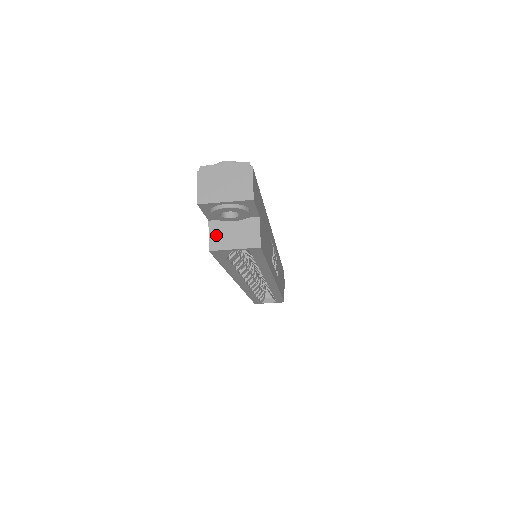
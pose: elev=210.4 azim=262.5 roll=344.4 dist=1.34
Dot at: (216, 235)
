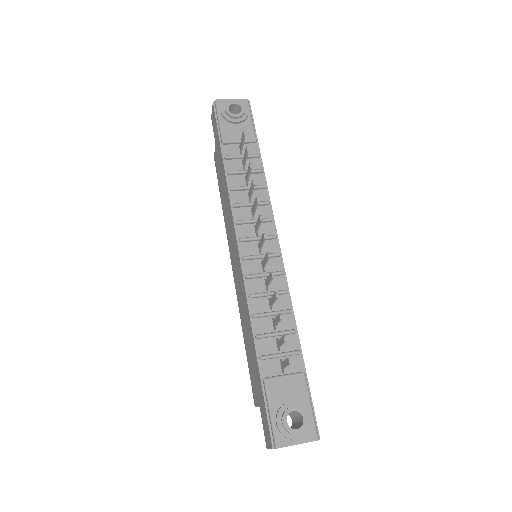
Dot at: occluded
